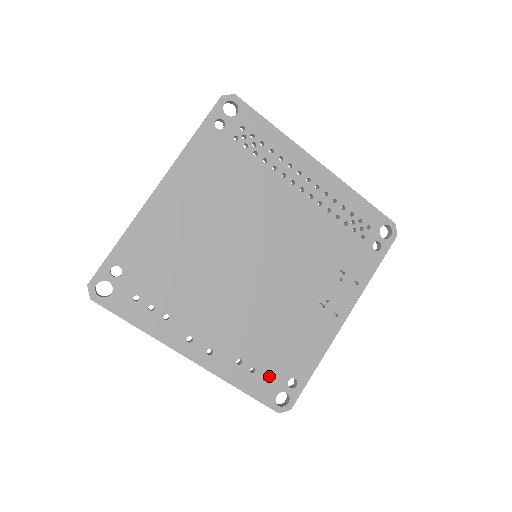
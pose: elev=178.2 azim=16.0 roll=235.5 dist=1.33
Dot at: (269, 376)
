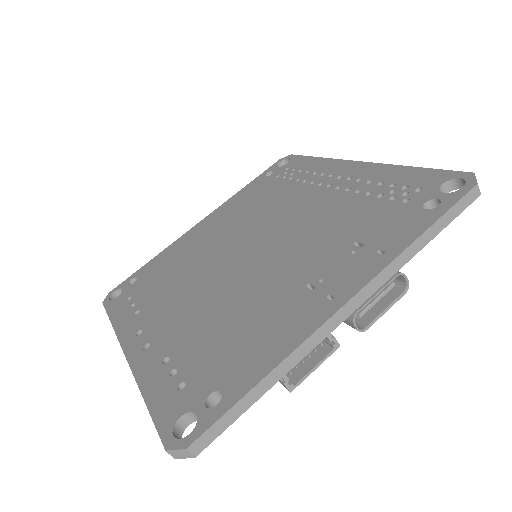
Dot at: (188, 383)
